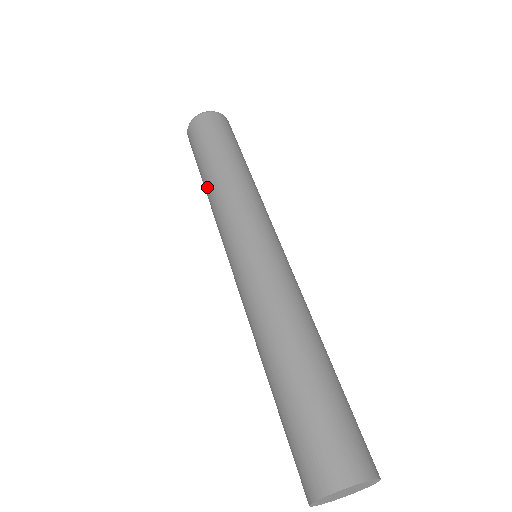
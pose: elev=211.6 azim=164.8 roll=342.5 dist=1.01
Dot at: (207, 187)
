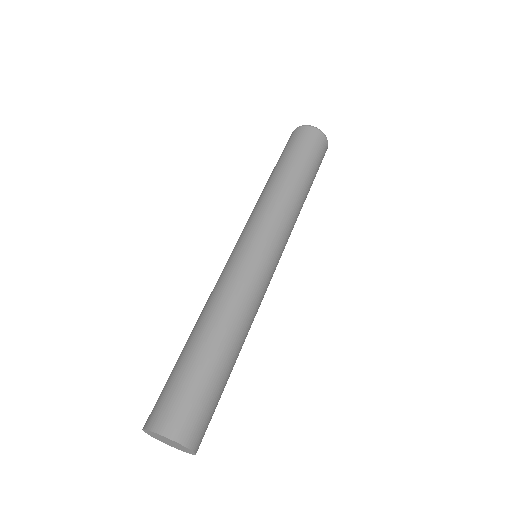
Dot at: (266, 184)
